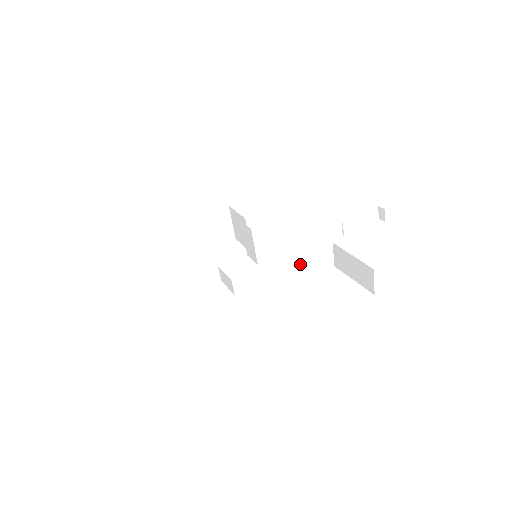
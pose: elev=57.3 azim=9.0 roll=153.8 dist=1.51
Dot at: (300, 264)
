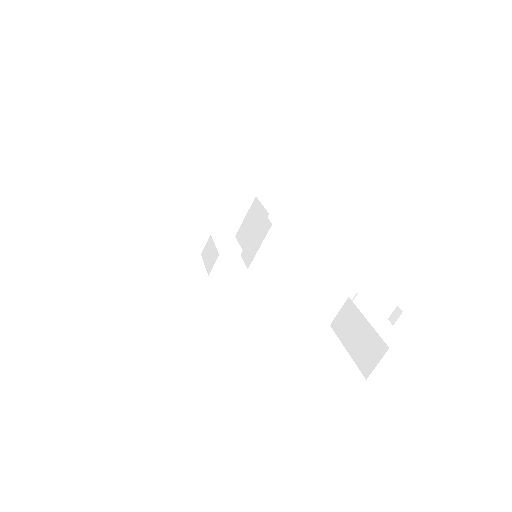
Dot at: (303, 292)
